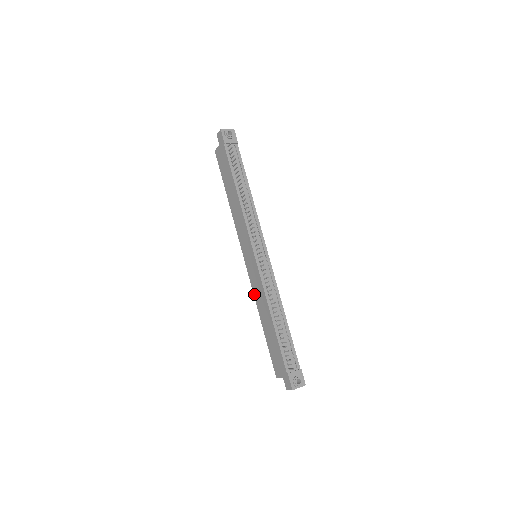
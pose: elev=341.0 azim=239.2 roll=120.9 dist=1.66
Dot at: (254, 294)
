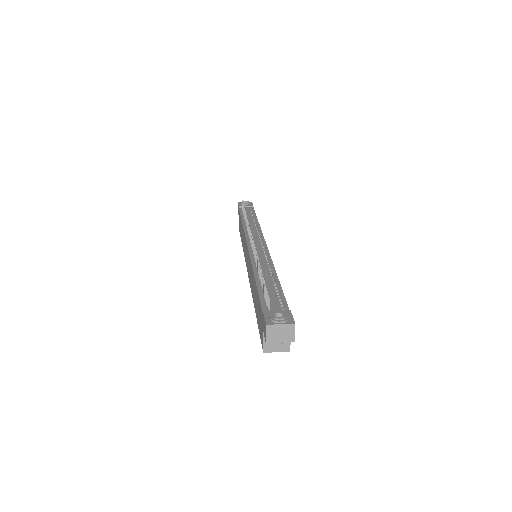
Dot at: (250, 287)
